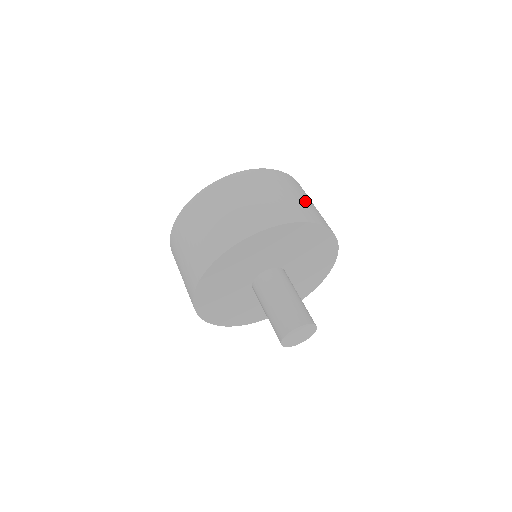
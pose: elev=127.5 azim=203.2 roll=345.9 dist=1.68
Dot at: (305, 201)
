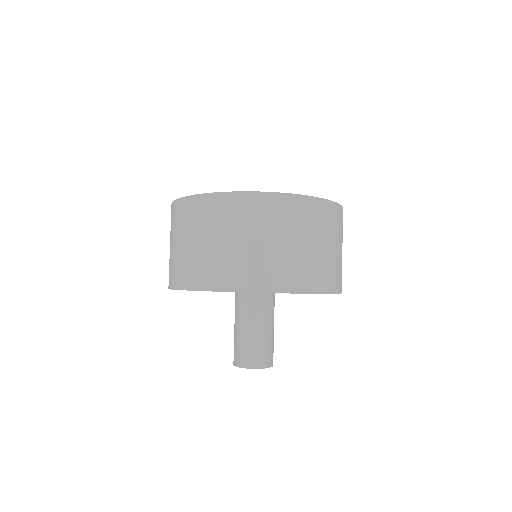
Dot at: (260, 248)
